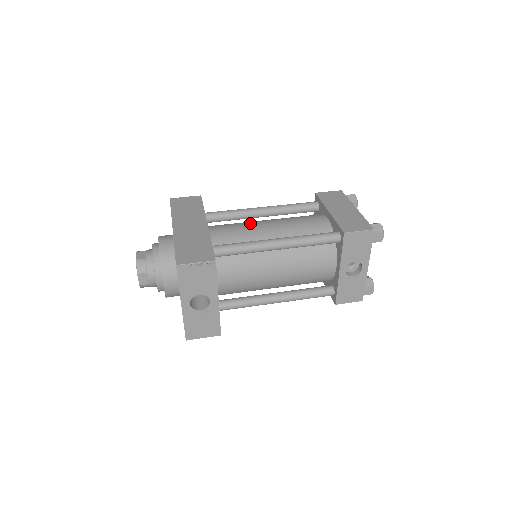
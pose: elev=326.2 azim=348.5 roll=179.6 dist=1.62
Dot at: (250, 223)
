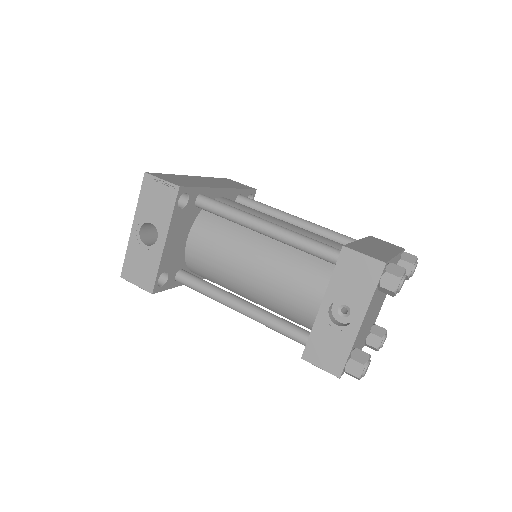
Dot at: occluded
